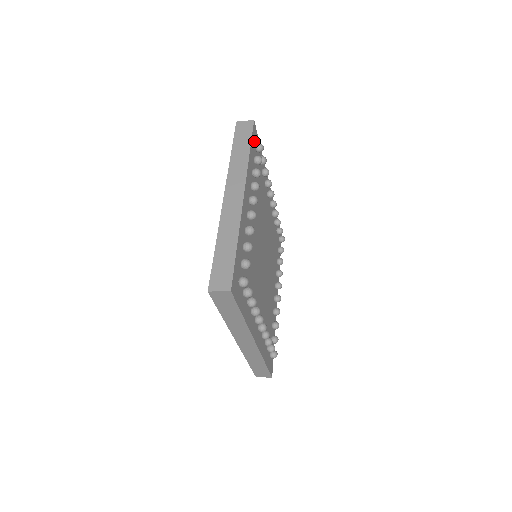
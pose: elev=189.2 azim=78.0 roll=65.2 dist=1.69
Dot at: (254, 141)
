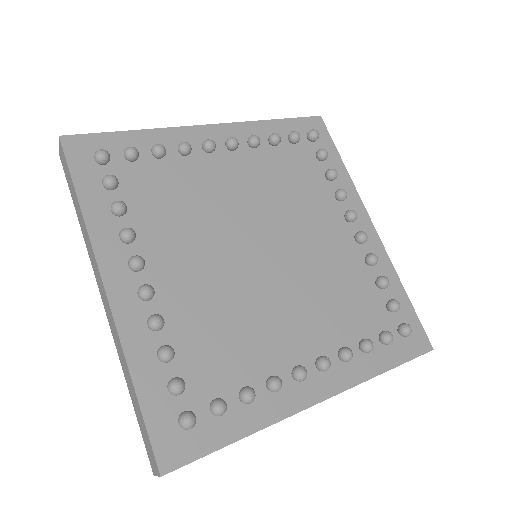
Dot at: (86, 162)
